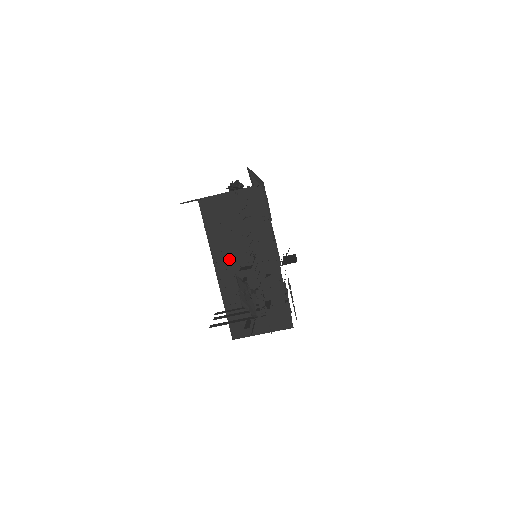
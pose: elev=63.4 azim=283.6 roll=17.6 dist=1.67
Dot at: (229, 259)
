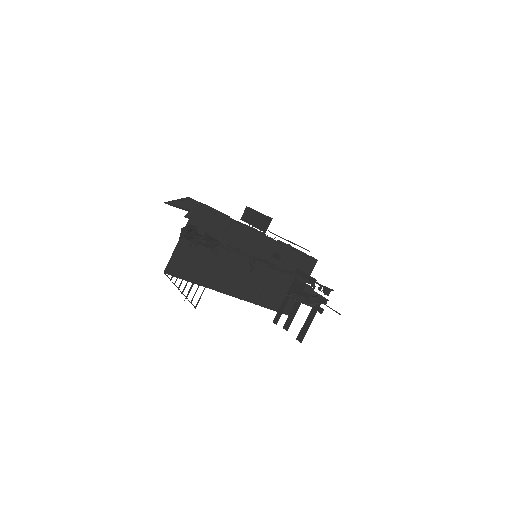
Dot at: (232, 278)
